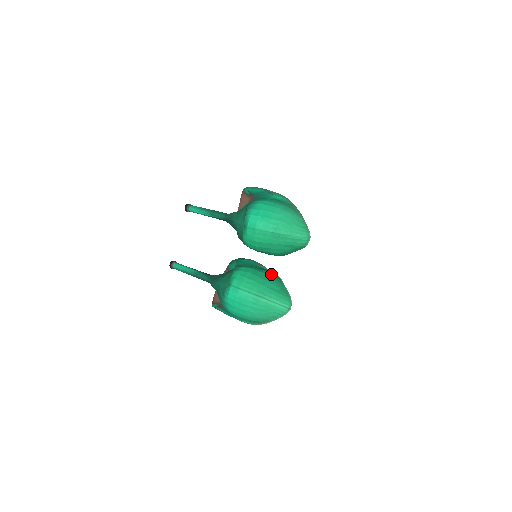
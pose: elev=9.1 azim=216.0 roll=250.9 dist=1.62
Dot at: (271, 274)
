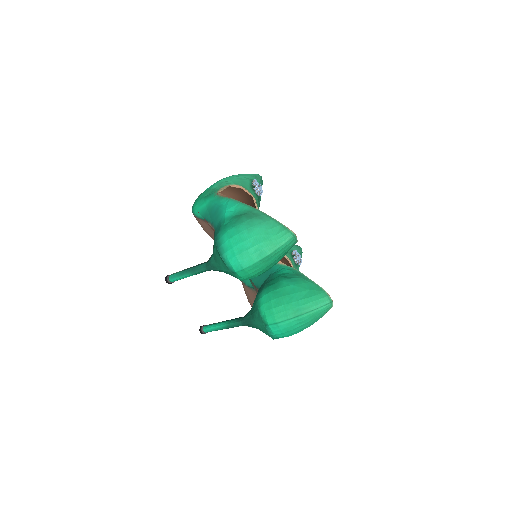
Dot at: (288, 280)
